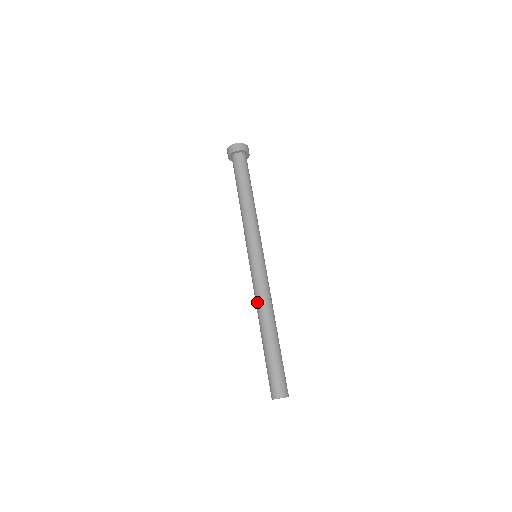
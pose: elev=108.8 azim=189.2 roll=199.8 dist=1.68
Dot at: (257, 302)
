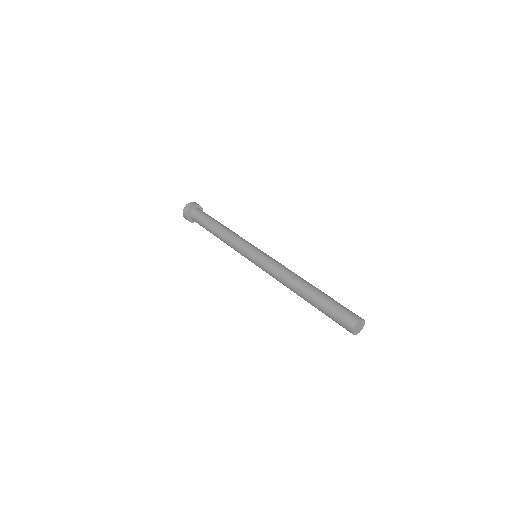
Dot at: (281, 280)
